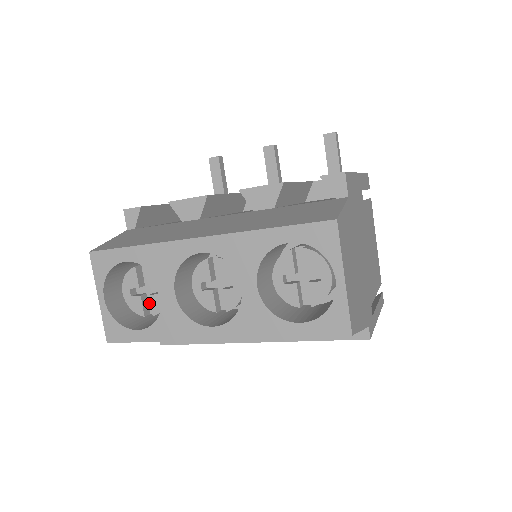
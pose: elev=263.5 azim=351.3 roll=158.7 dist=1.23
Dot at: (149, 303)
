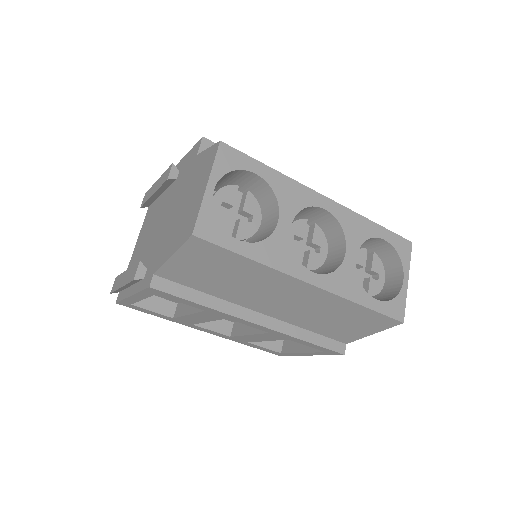
Dot at: occluded
